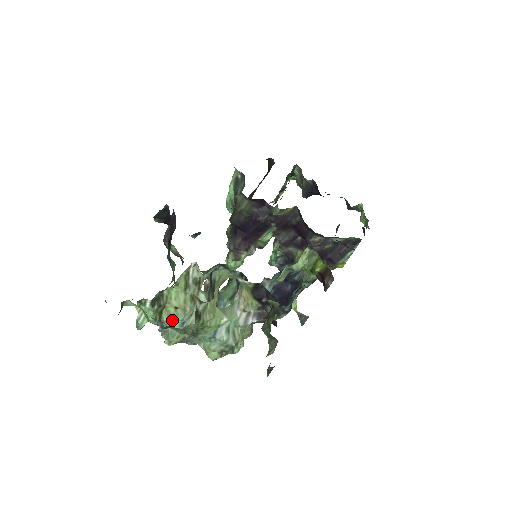
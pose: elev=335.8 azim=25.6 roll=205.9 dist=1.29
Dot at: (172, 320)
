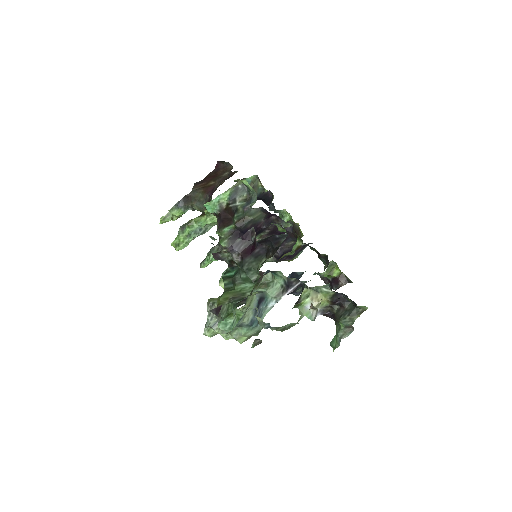
Dot at: occluded
